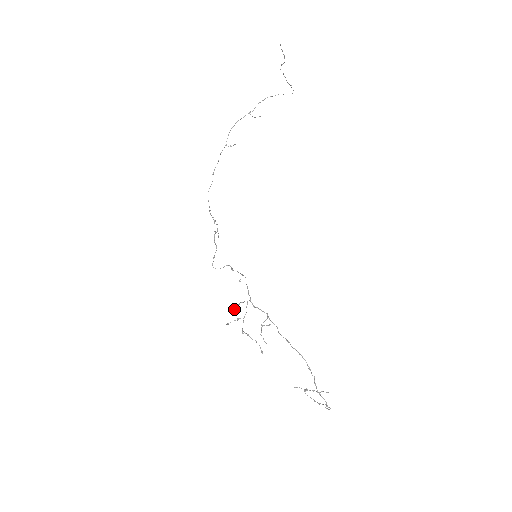
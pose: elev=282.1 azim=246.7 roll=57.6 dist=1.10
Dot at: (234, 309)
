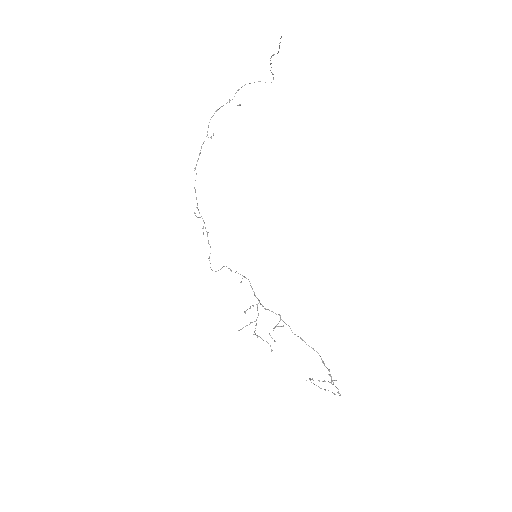
Dot at: occluded
